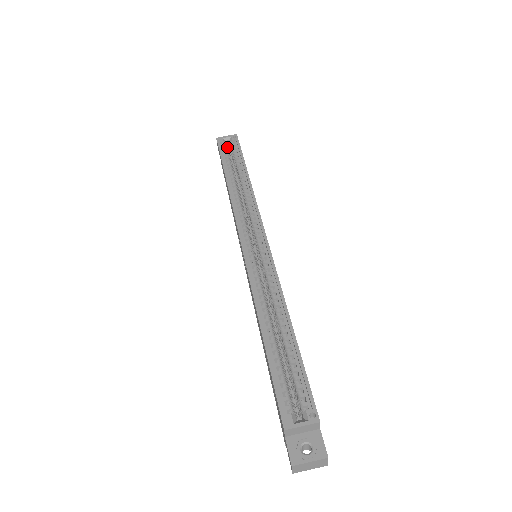
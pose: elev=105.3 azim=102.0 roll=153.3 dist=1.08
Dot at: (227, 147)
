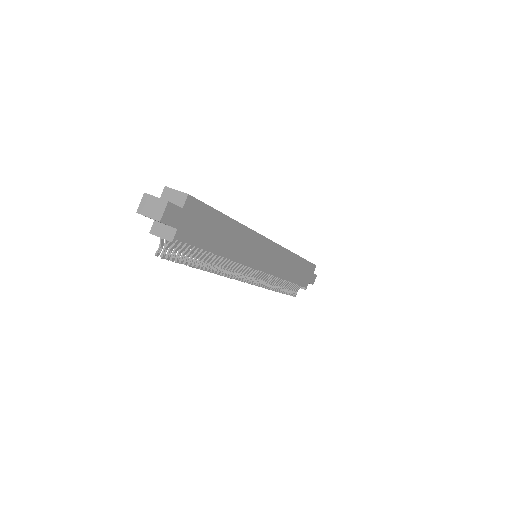
Dot at: occluded
